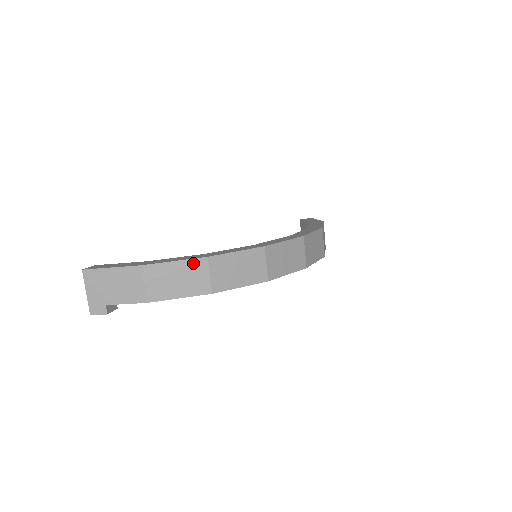
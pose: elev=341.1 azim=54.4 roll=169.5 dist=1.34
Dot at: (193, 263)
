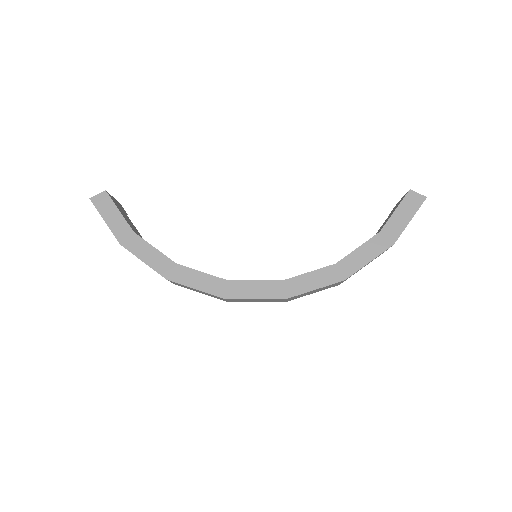
Dot at: (157, 272)
